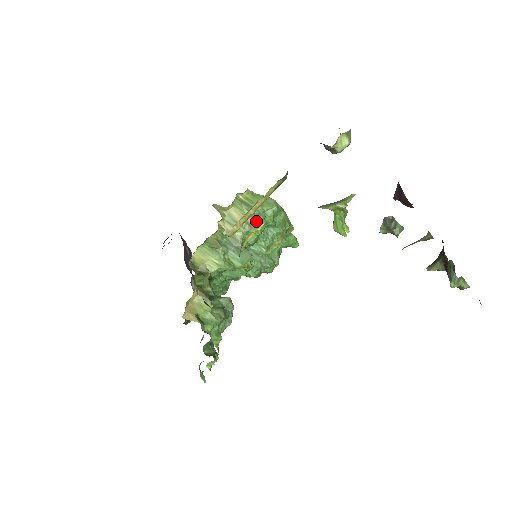
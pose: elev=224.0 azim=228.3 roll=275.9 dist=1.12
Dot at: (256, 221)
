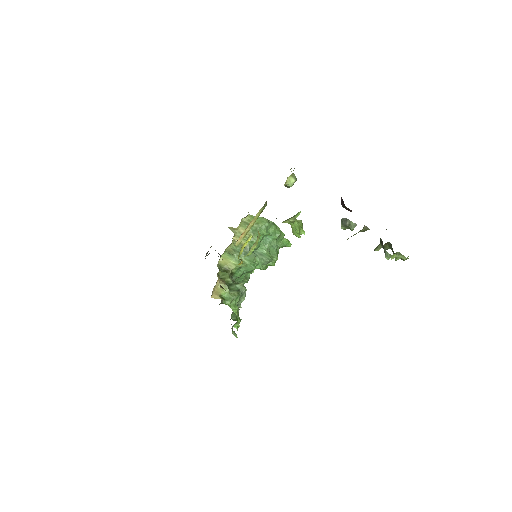
Dot at: (256, 234)
